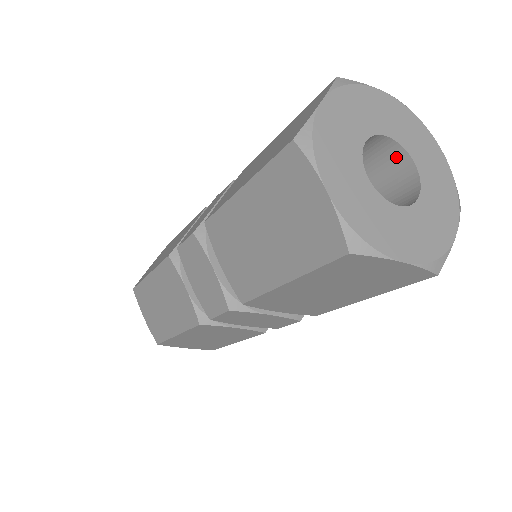
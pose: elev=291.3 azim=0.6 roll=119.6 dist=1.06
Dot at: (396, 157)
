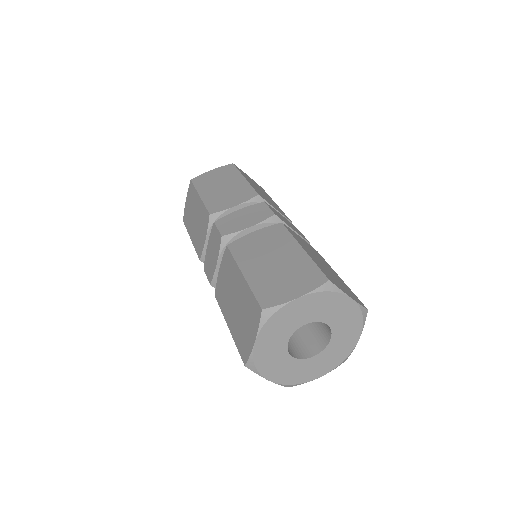
Dot at: occluded
